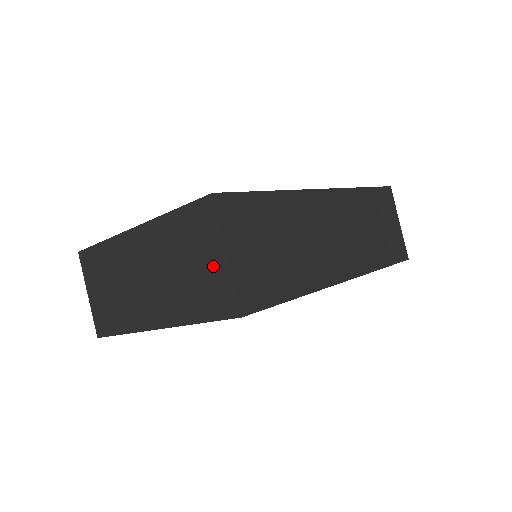
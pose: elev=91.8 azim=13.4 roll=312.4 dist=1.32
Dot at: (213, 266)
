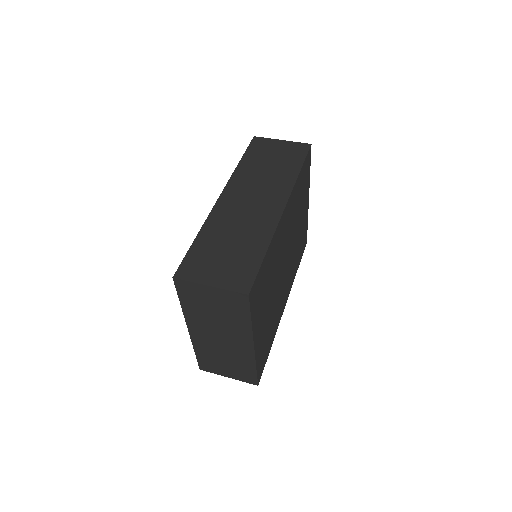
Dot at: (216, 296)
